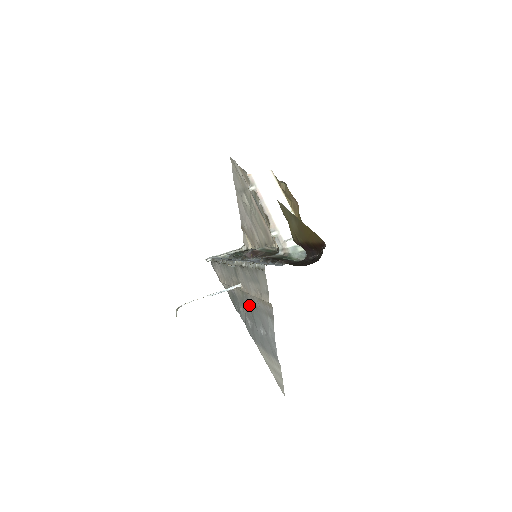
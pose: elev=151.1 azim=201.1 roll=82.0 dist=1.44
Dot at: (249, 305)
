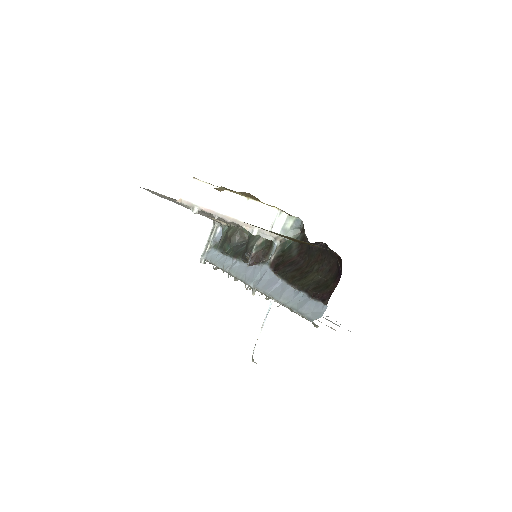
Dot at: occluded
